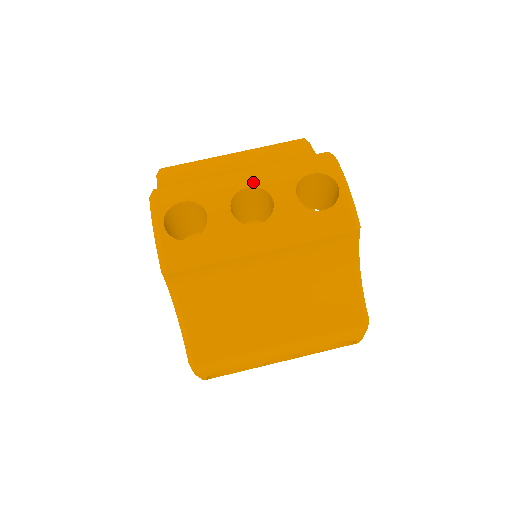
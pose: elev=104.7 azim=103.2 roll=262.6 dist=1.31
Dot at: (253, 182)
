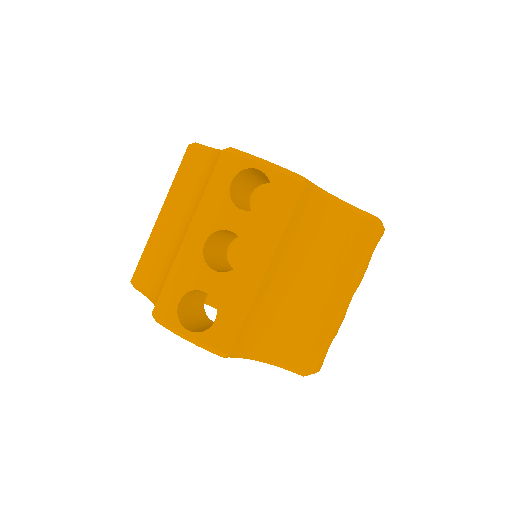
Dot at: (203, 234)
